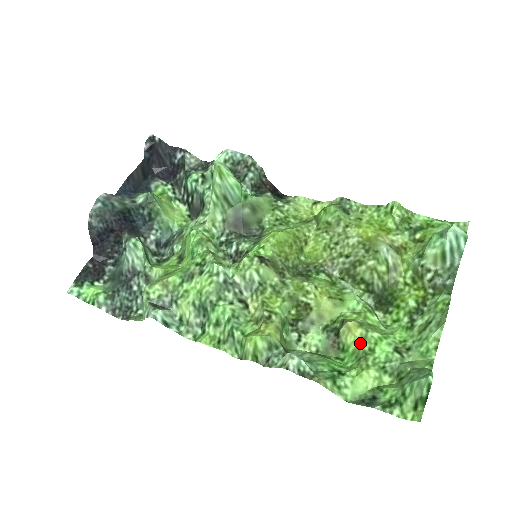
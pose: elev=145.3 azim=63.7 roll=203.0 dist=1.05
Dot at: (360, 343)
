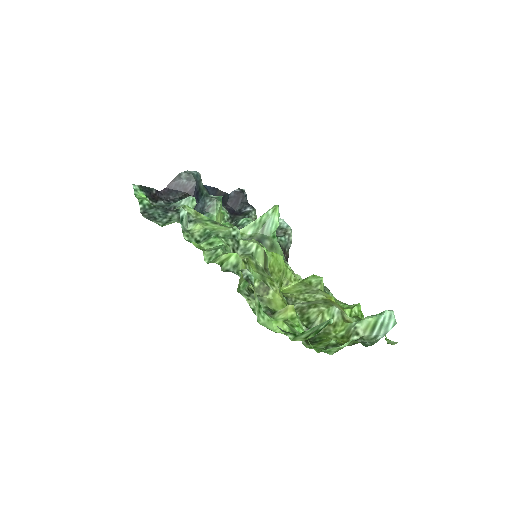
Dot at: (287, 319)
